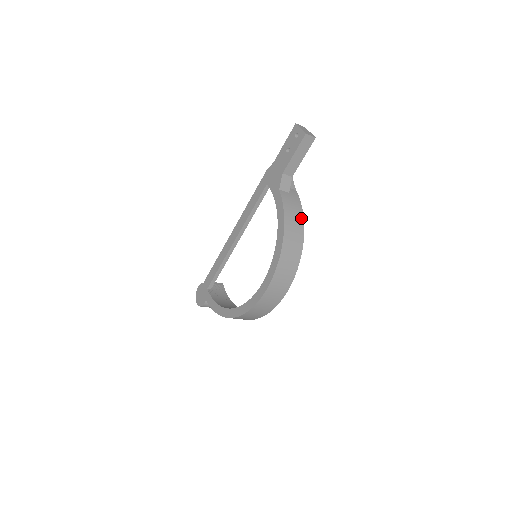
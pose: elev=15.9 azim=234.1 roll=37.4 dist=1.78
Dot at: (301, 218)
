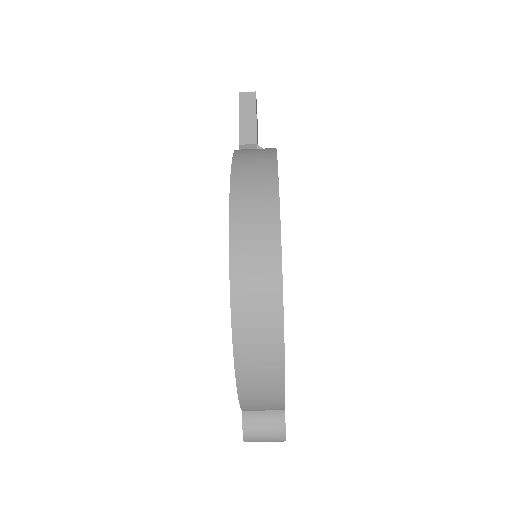
Dot at: occluded
